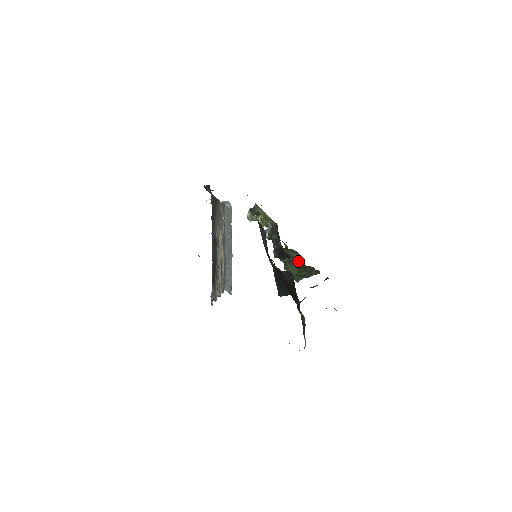
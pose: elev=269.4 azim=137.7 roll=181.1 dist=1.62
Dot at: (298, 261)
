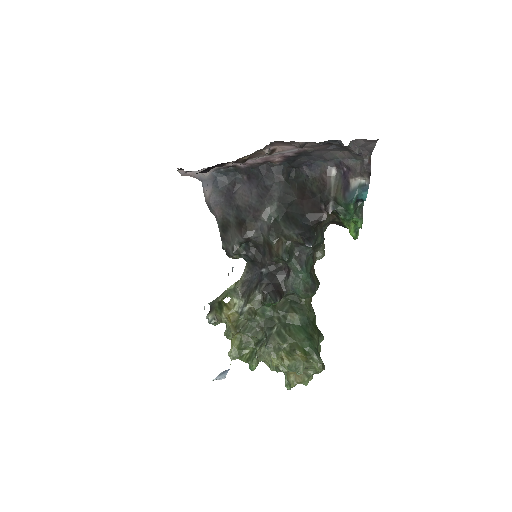
Dot at: (295, 310)
